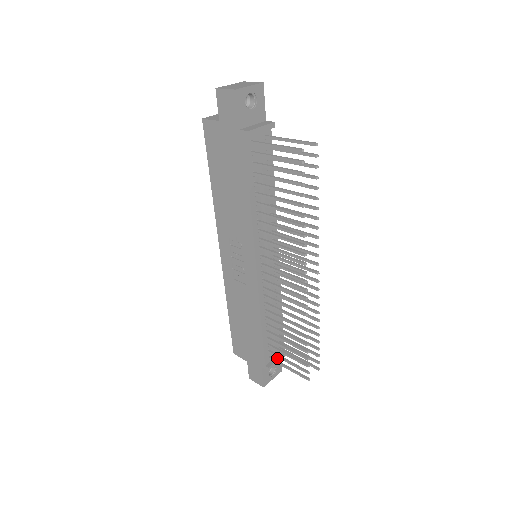
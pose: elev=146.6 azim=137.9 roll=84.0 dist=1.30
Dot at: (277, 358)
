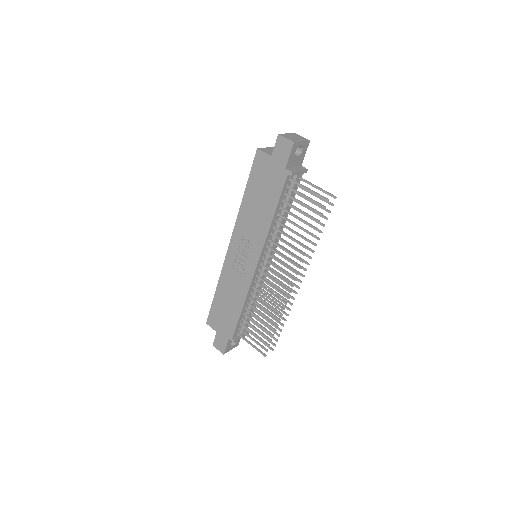
Dot at: (242, 335)
